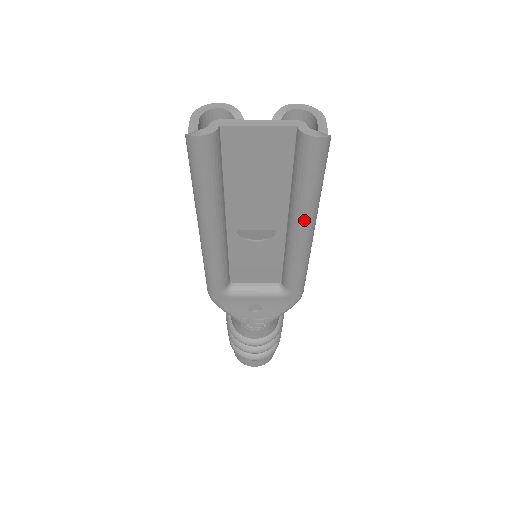
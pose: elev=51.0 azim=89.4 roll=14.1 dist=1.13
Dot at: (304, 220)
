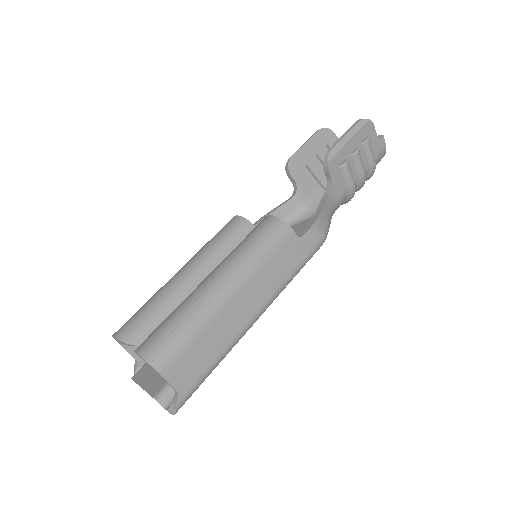
Dot at: occluded
